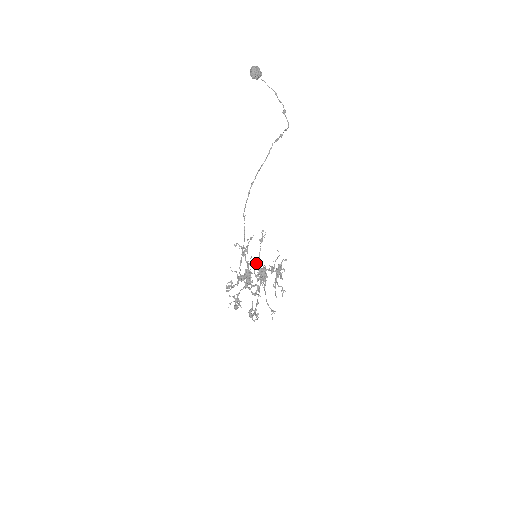
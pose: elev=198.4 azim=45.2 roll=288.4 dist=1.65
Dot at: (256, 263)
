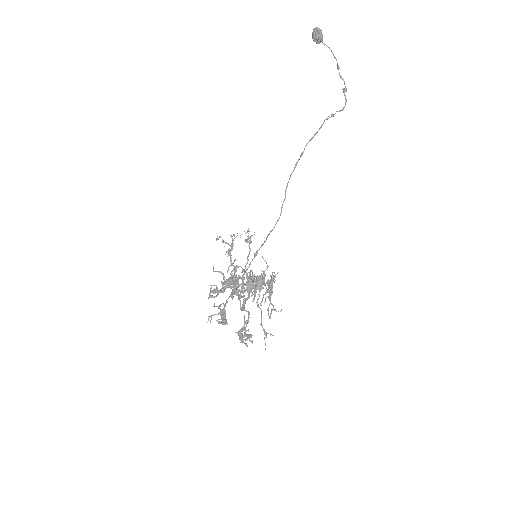
Dot at: occluded
